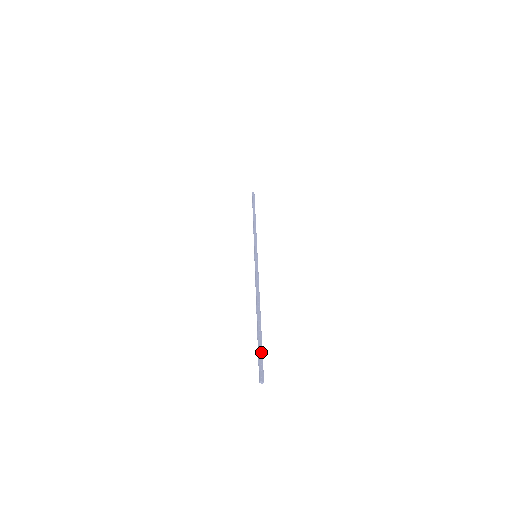
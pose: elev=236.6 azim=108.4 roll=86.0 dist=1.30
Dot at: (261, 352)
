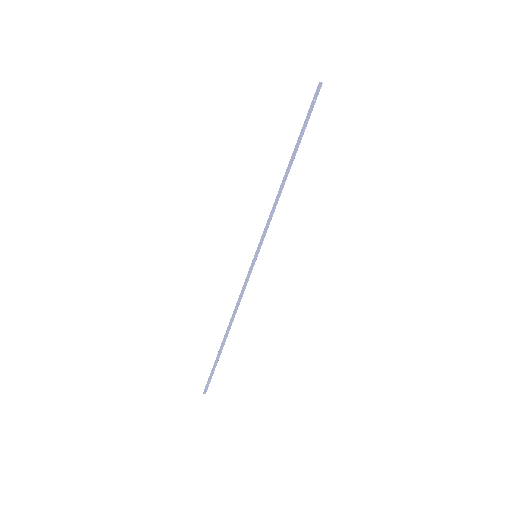
Dot at: (213, 373)
